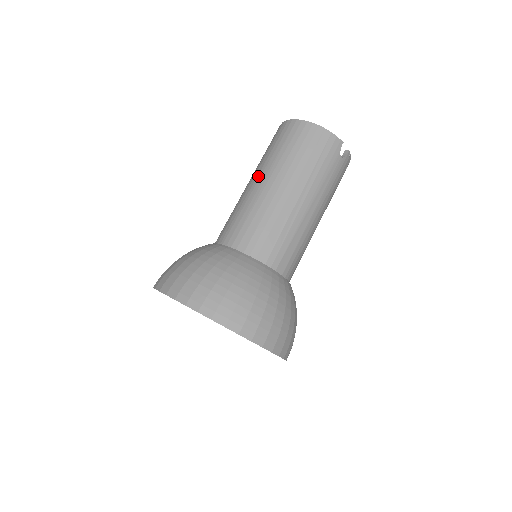
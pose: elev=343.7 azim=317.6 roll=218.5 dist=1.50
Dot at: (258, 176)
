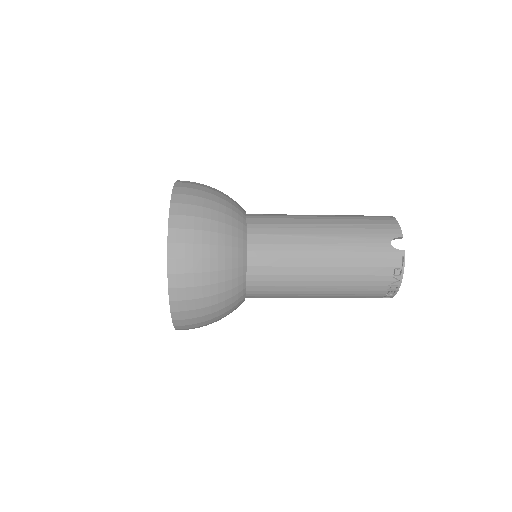
Dot at: occluded
